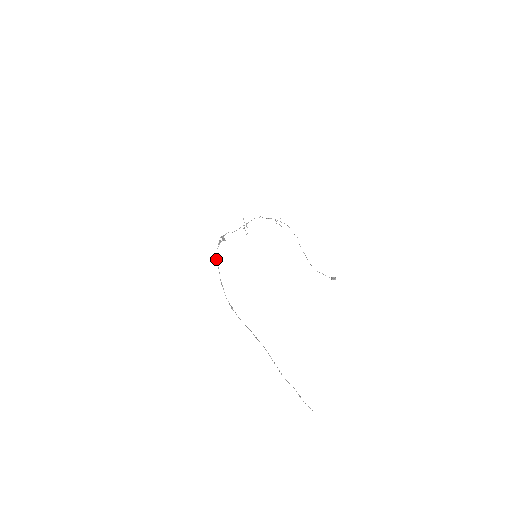
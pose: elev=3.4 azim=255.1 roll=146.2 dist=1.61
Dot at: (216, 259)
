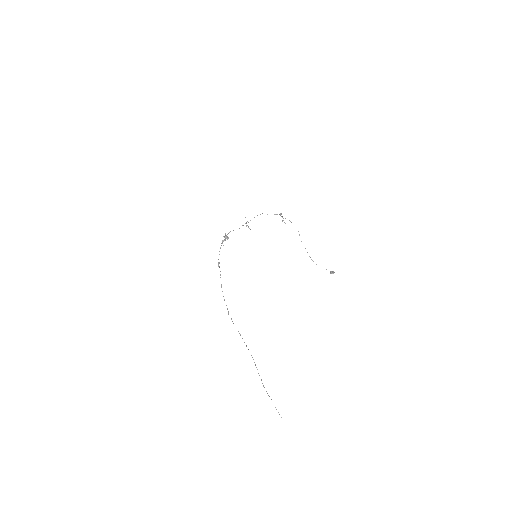
Dot at: occluded
